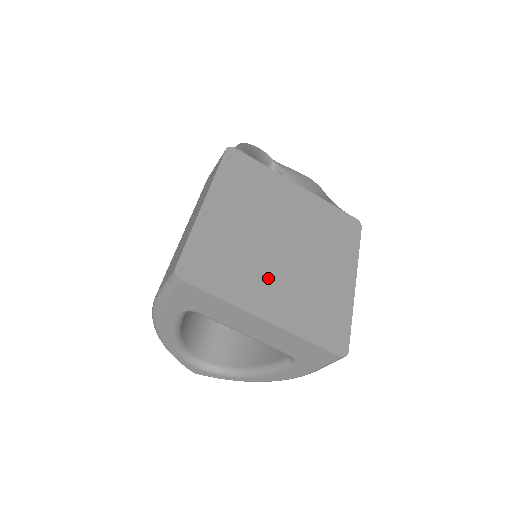
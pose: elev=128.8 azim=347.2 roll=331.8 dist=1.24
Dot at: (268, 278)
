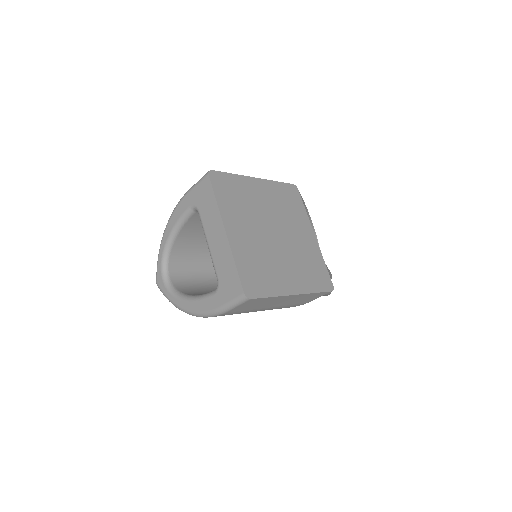
Dot at: (249, 228)
